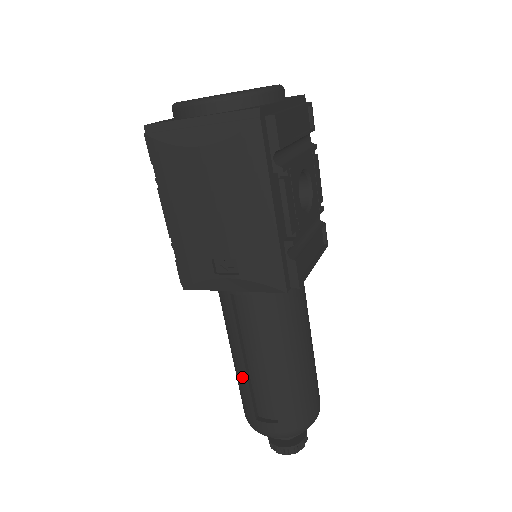
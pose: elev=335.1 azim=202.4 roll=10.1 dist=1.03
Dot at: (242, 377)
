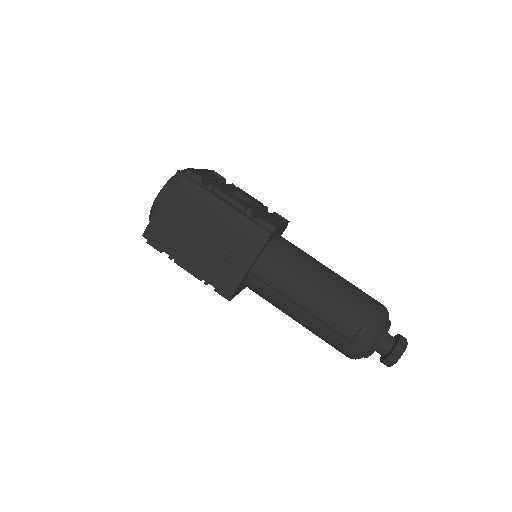
Dot at: (314, 324)
